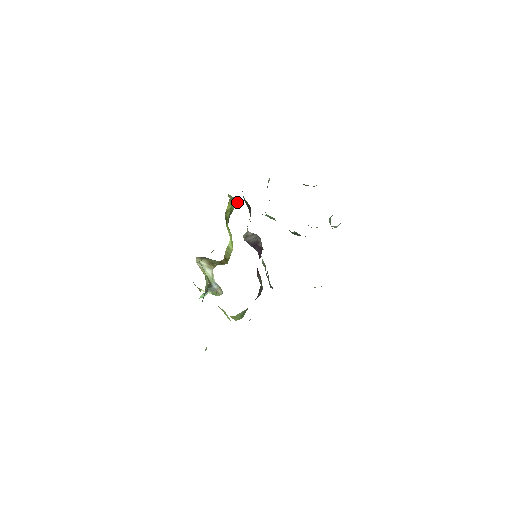
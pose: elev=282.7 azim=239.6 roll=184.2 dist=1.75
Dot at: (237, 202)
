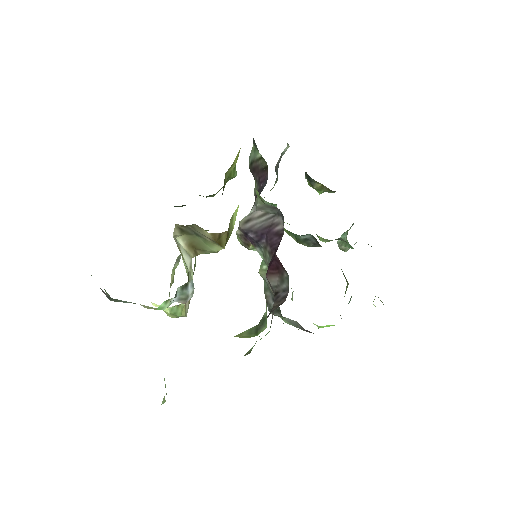
Dot at: (236, 171)
